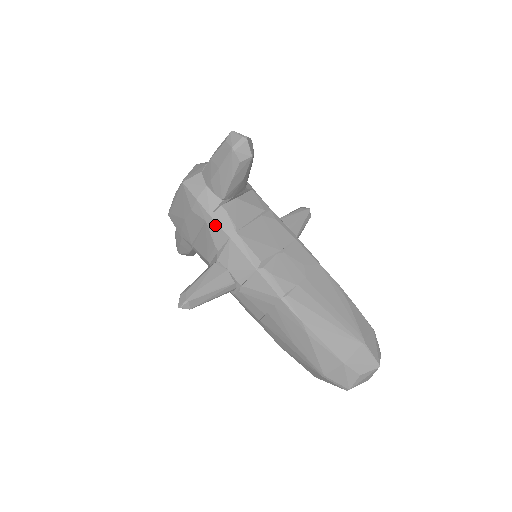
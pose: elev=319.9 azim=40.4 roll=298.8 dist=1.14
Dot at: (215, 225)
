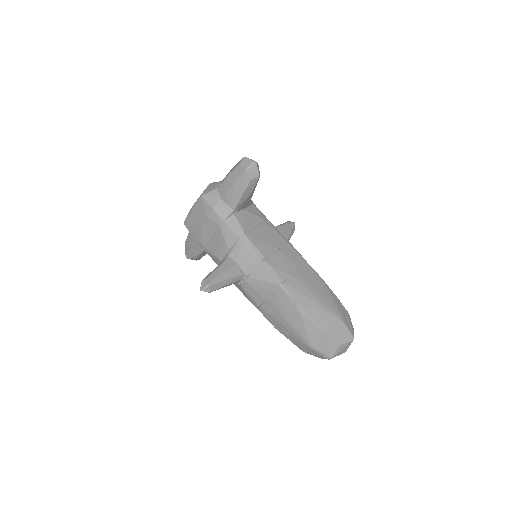
Dot at: (228, 229)
